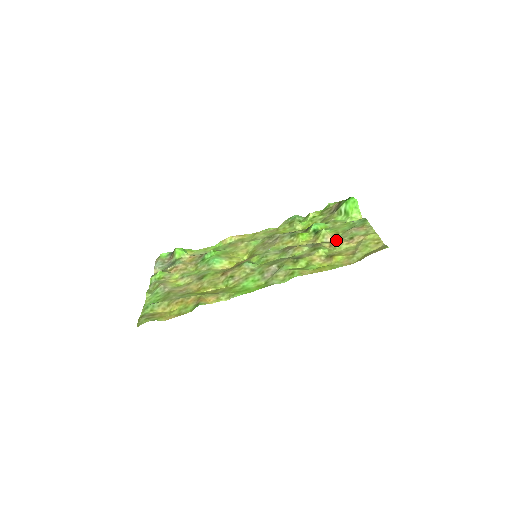
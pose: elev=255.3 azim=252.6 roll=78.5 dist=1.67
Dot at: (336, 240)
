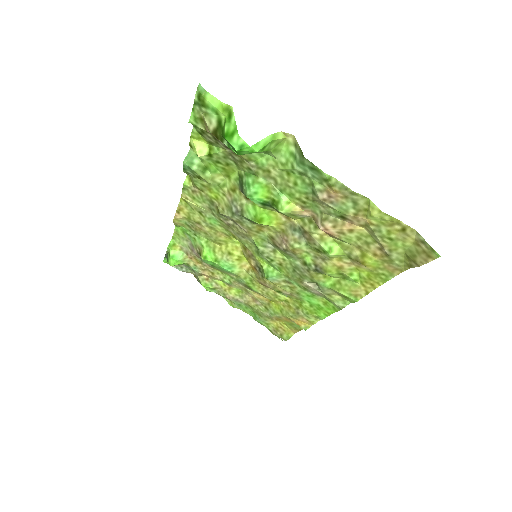
Dot at: (327, 231)
